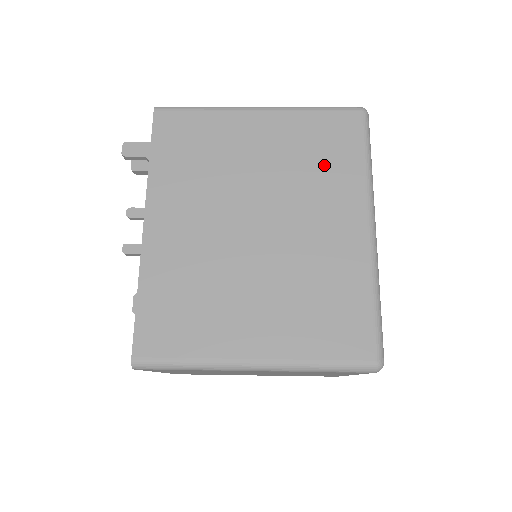
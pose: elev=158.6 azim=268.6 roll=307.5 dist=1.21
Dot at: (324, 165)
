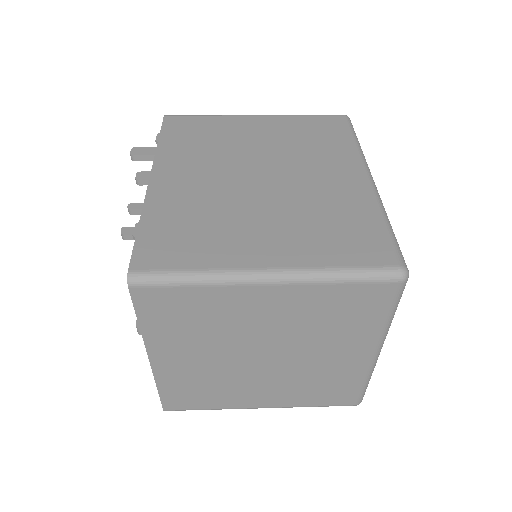
Dot at: (318, 142)
